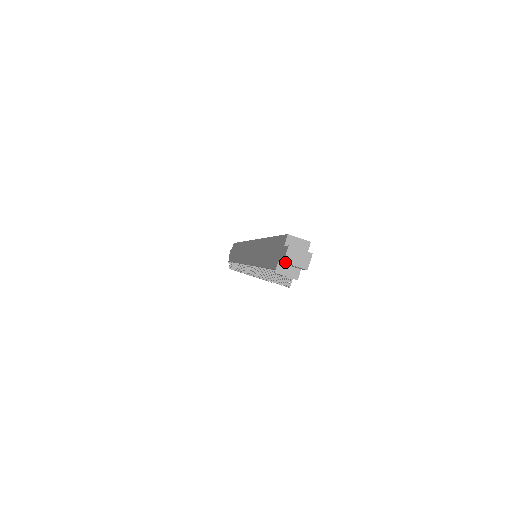
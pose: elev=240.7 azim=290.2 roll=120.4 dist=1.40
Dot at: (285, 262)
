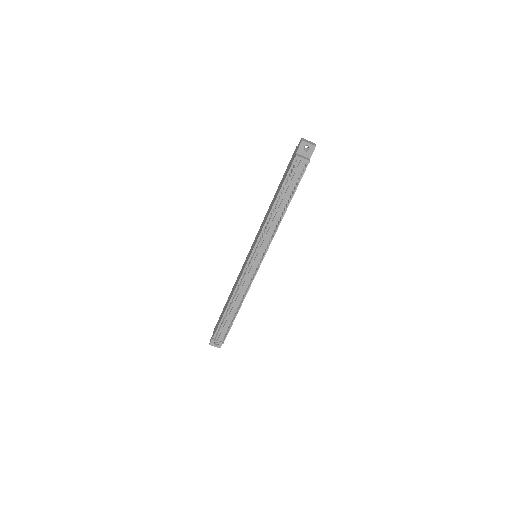
Dot at: (303, 140)
